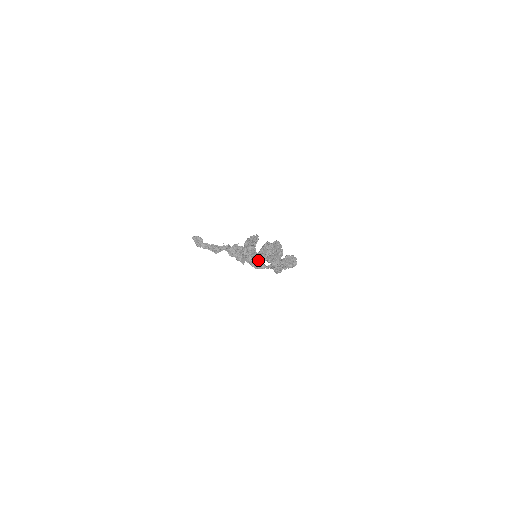
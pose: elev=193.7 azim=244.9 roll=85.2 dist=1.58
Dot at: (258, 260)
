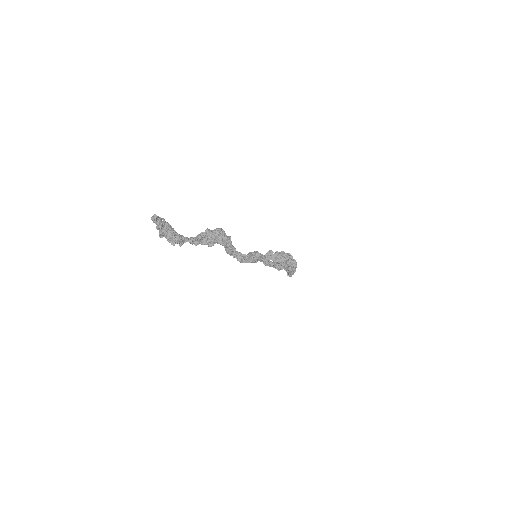
Dot at: (179, 240)
